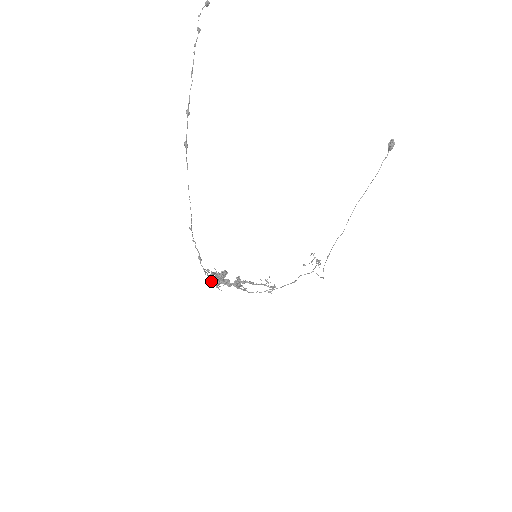
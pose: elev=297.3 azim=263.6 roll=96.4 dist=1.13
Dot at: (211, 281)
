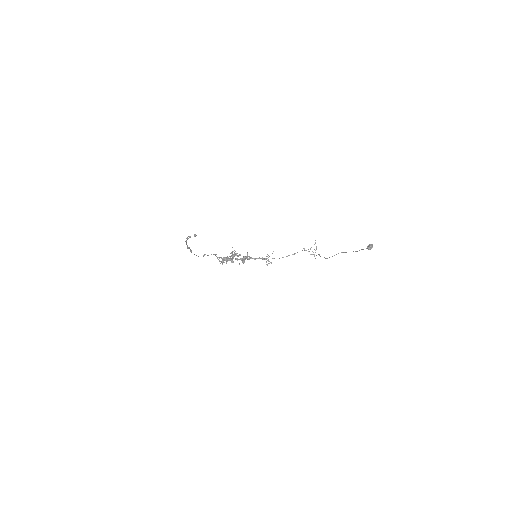
Dot at: (225, 258)
